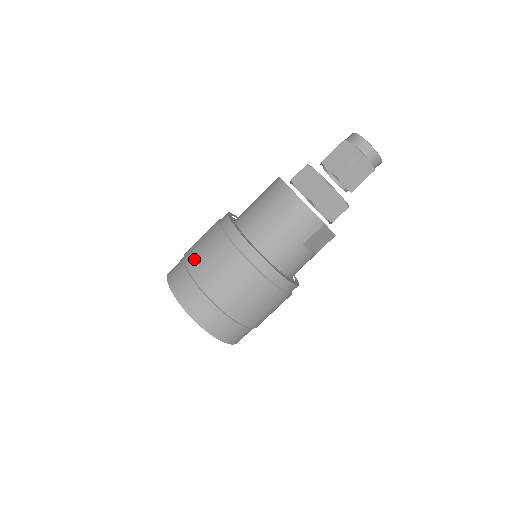
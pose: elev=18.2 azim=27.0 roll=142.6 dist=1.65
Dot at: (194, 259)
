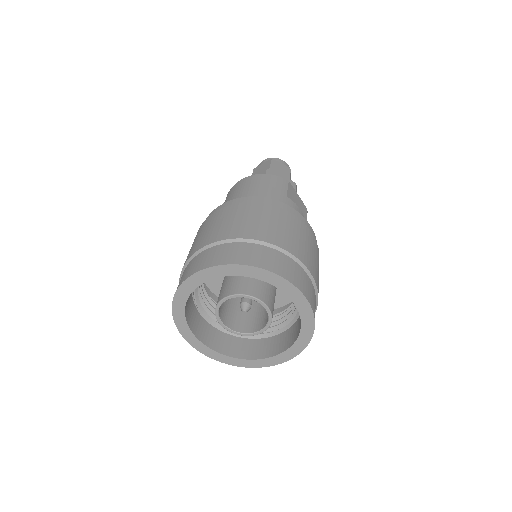
Dot at: (194, 247)
